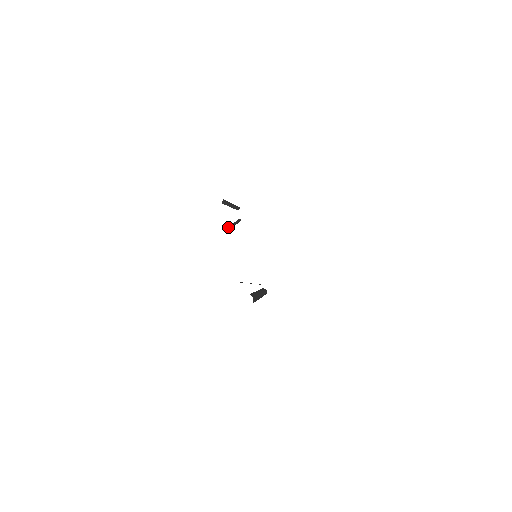
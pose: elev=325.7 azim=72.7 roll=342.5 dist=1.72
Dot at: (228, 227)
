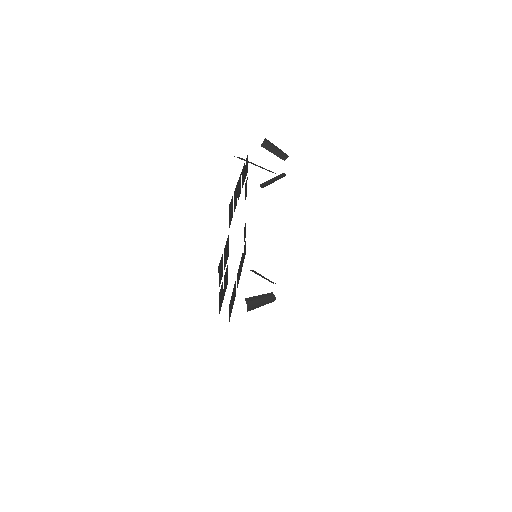
Dot at: occluded
